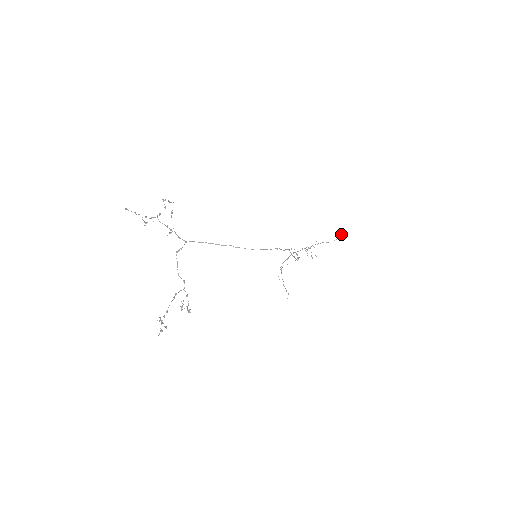
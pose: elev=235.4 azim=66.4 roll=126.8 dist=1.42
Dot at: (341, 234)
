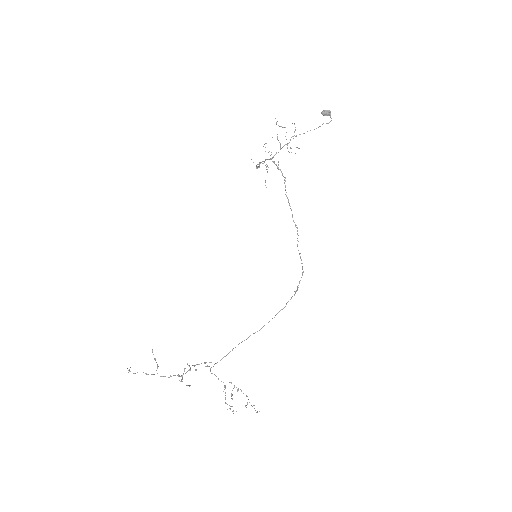
Dot at: occluded
